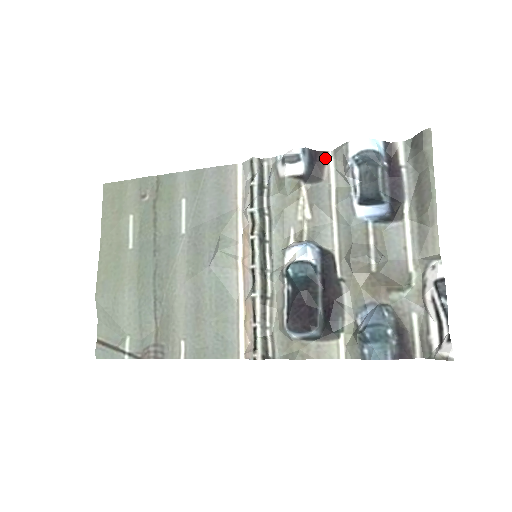
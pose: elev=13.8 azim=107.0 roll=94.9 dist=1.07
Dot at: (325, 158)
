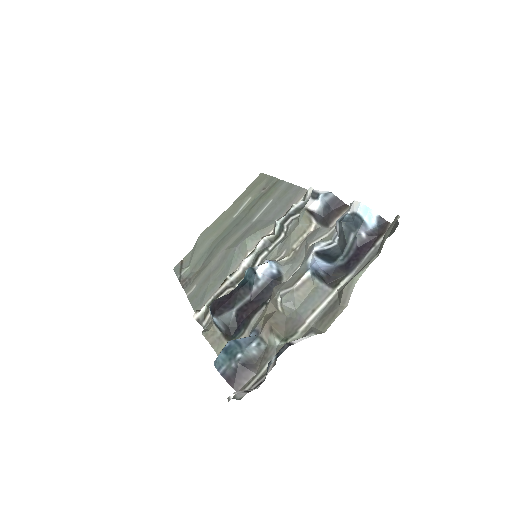
Dot at: (343, 210)
